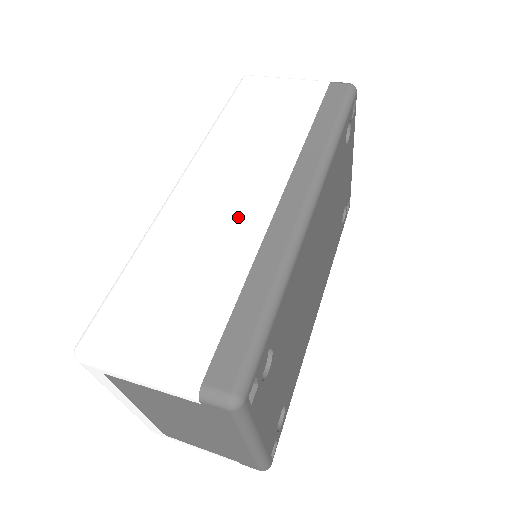
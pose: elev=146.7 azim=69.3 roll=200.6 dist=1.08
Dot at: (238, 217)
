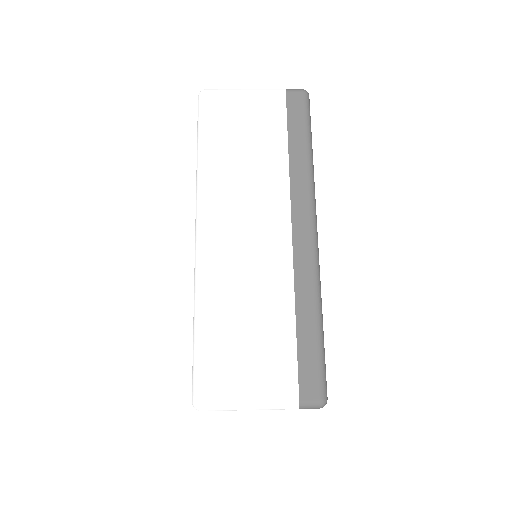
Dot at: (266, 259)
